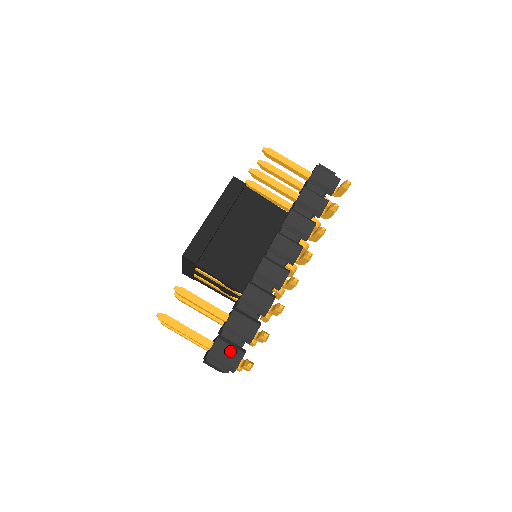
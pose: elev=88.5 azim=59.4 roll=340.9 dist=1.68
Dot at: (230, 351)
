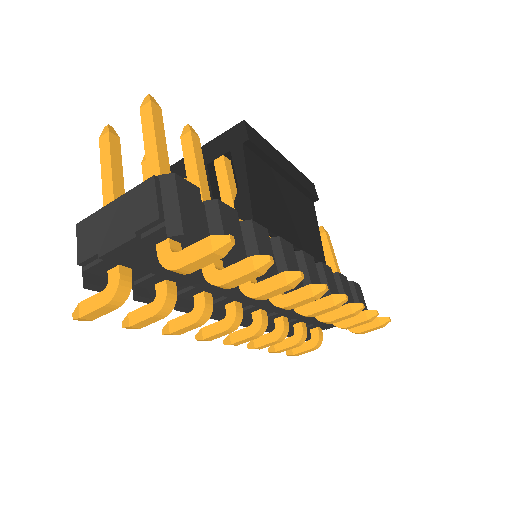
Dot at: (198, 215)
